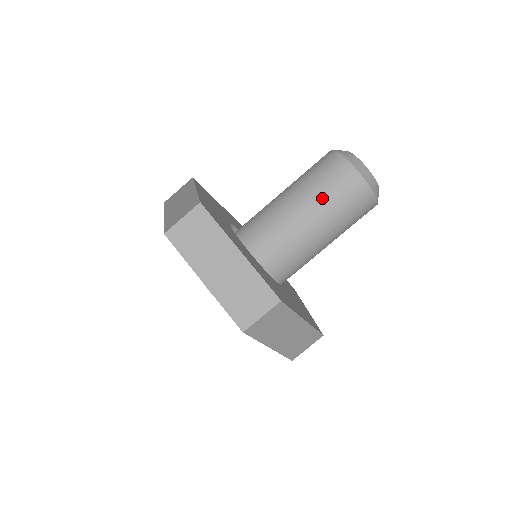
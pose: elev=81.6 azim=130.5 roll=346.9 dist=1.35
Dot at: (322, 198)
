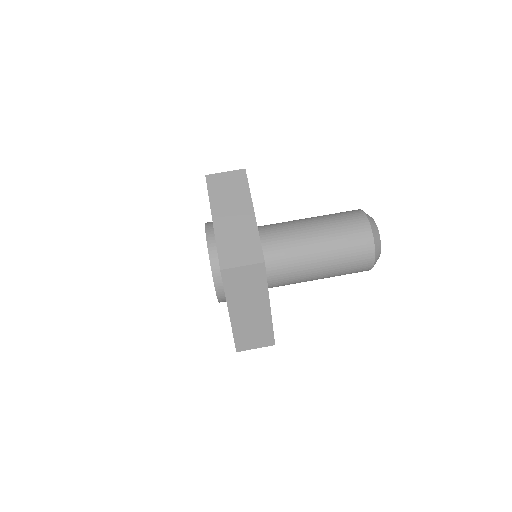
Dot at: (334, 230)
